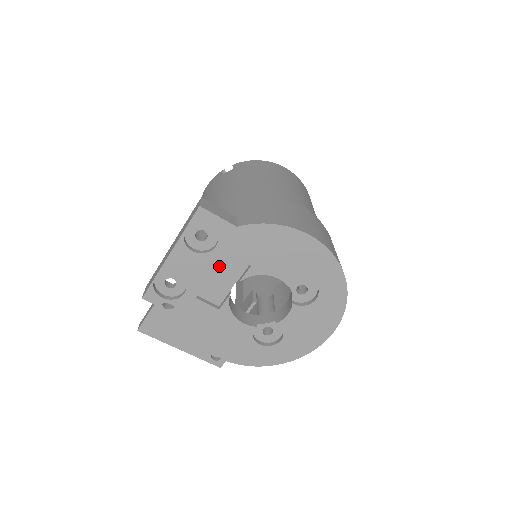
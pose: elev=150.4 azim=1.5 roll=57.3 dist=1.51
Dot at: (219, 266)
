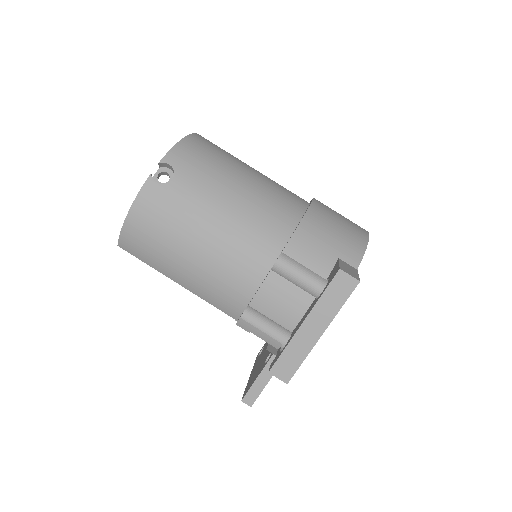
Dot at: occluded
